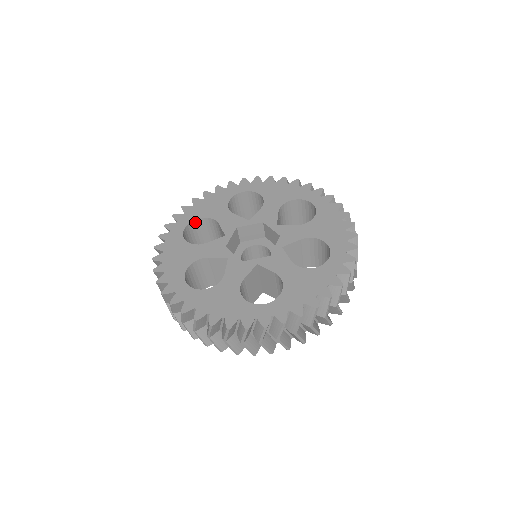
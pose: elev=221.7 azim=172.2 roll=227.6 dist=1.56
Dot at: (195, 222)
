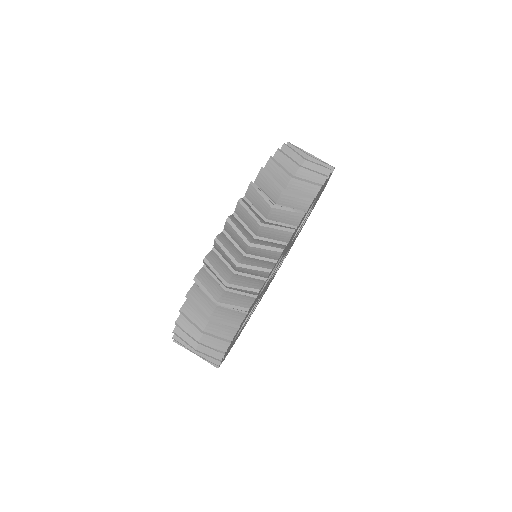
Dot at: occluded
